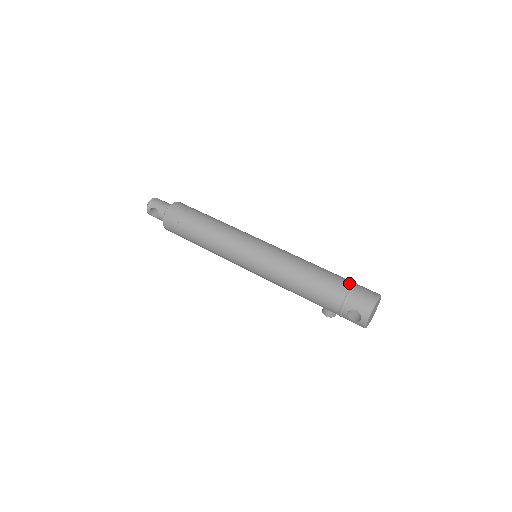
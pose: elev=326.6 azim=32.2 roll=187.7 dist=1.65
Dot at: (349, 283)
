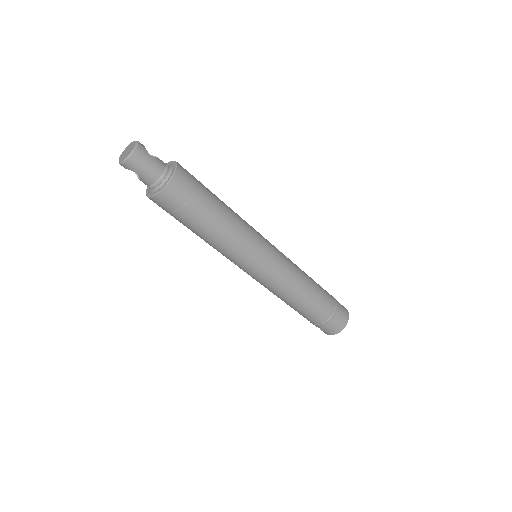
Dot at: (330, 313)
